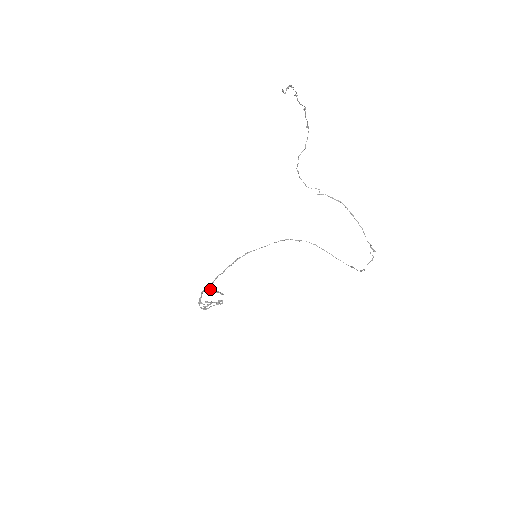
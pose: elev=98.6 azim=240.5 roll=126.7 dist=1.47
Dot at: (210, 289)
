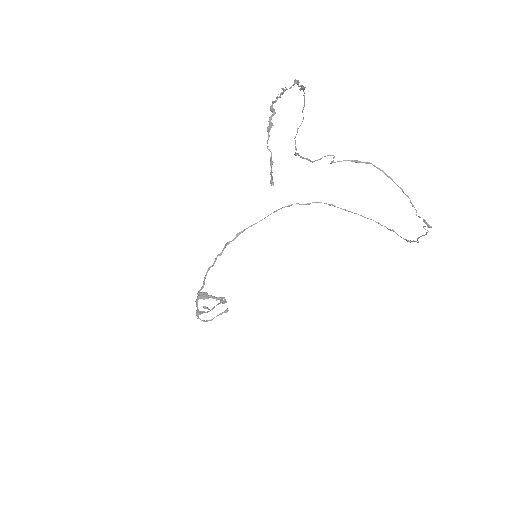
Dot at: (205, 297)
